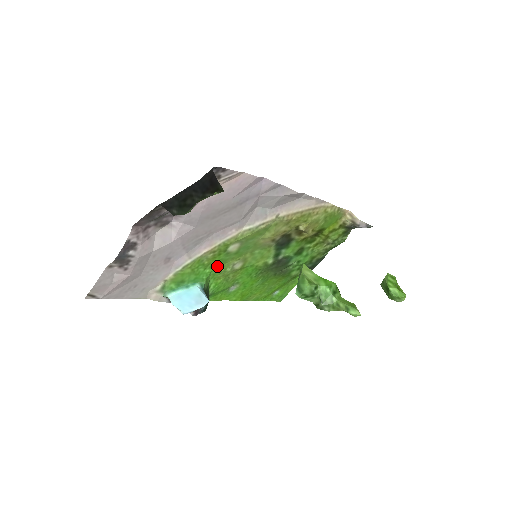
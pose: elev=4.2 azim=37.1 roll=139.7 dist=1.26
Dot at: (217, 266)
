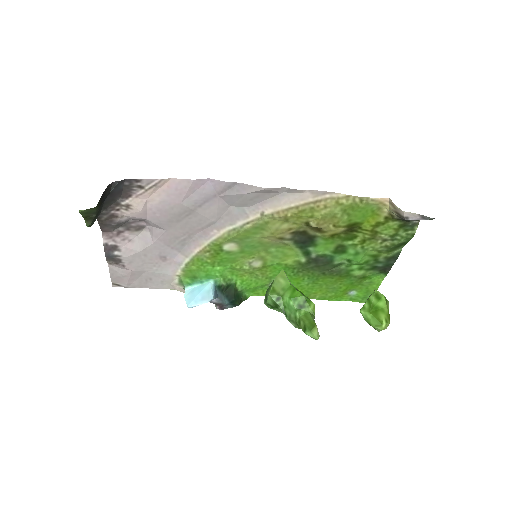
Dot at: (228, 264)
